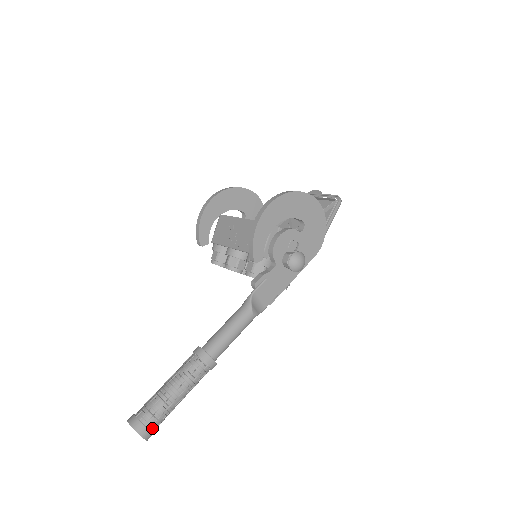
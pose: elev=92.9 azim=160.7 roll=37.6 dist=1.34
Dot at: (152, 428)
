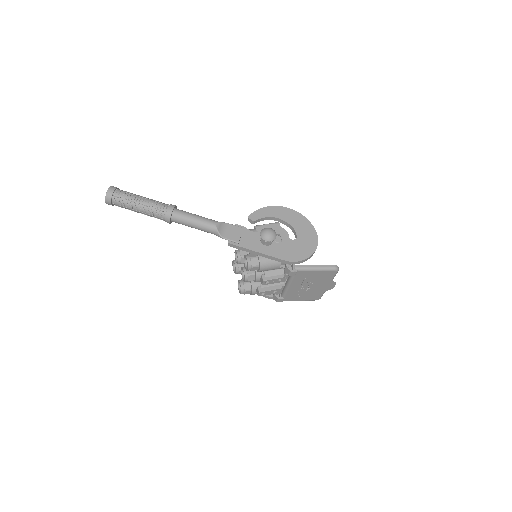
Dot at: (115, 194)
